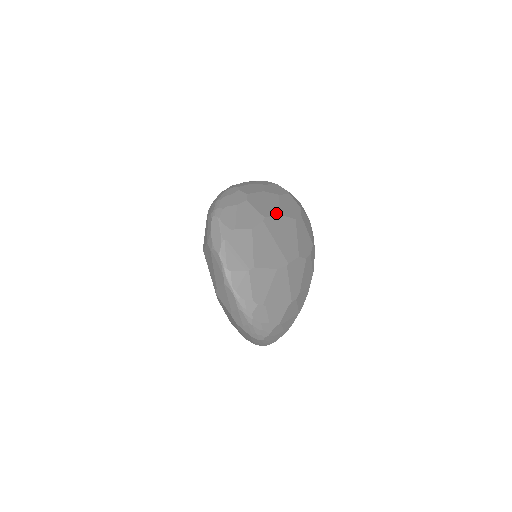
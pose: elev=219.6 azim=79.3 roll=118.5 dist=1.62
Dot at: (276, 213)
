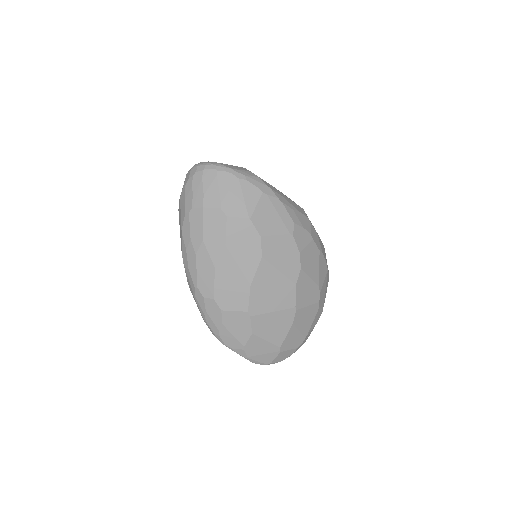
Dot at: (248, 287)
